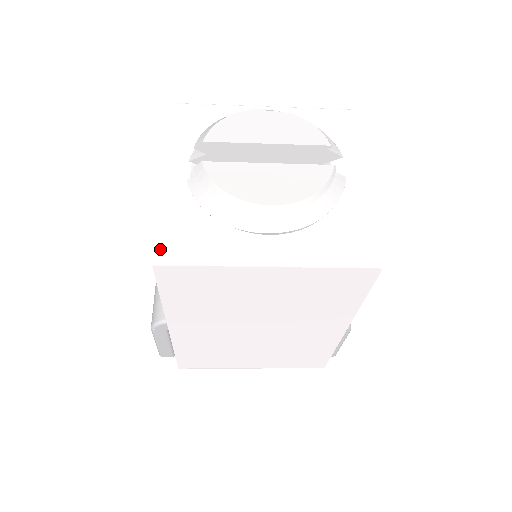
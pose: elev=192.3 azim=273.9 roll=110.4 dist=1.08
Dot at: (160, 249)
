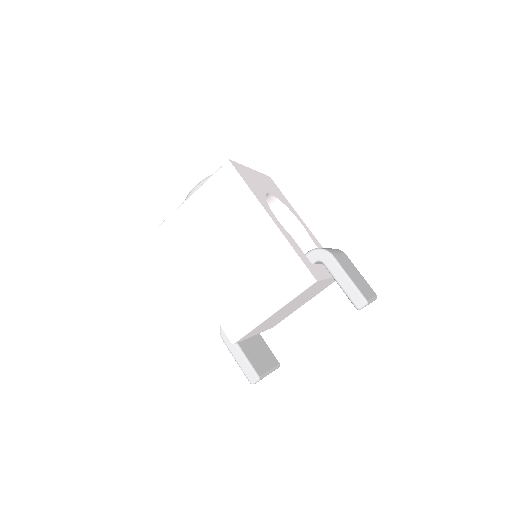
Dot at: occluded
